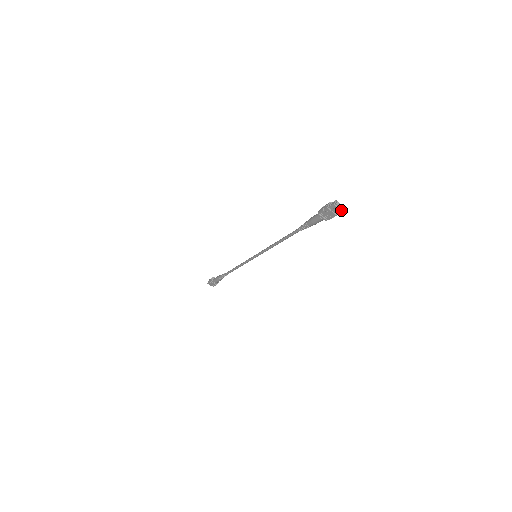
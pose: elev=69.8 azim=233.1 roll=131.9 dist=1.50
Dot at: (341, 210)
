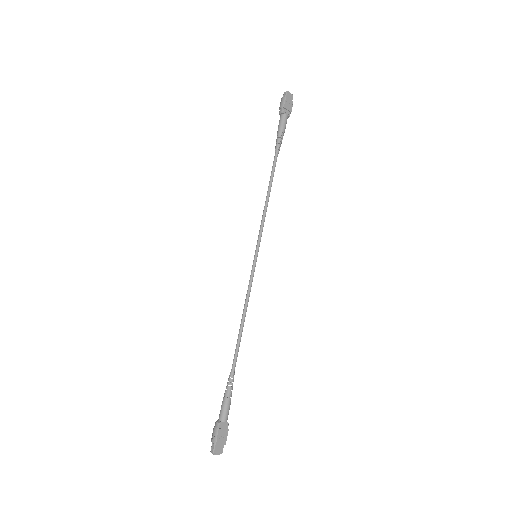
Dot at: (218, 452)
